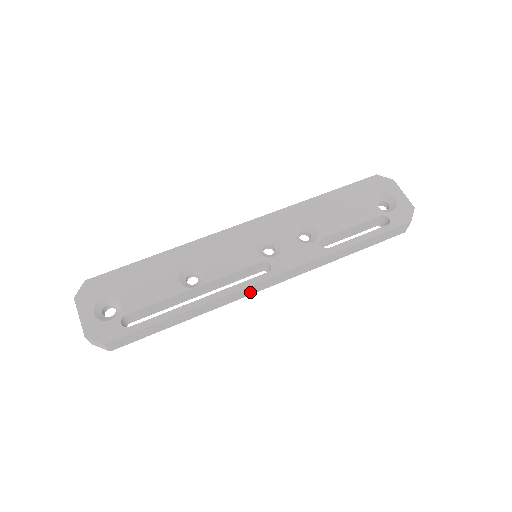
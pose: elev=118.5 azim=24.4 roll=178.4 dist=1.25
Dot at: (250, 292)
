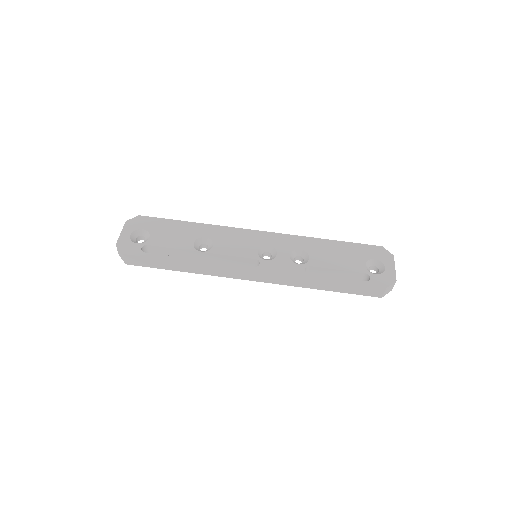
Dot at: (236, 276)
